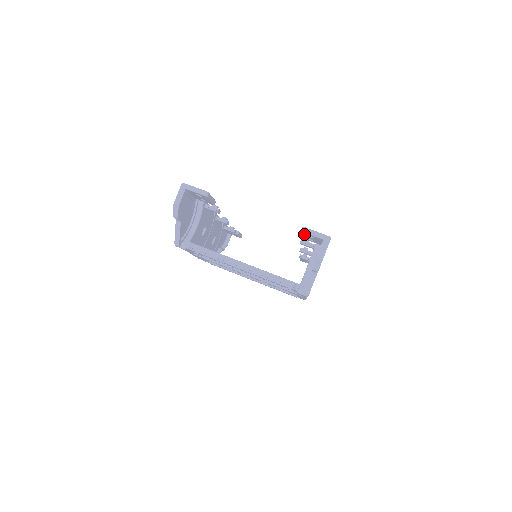
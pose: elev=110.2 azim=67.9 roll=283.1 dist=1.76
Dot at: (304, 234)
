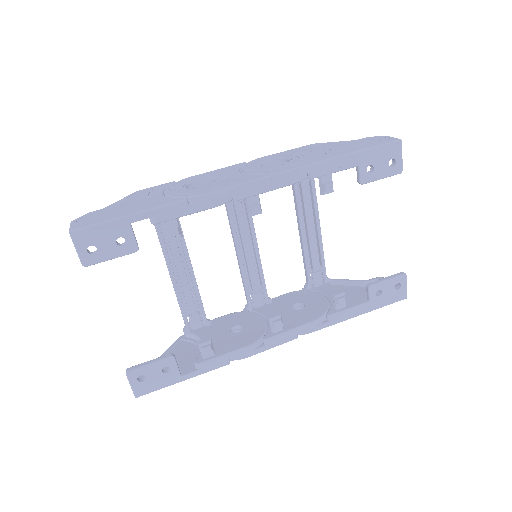
Dot at: (139, 368)
